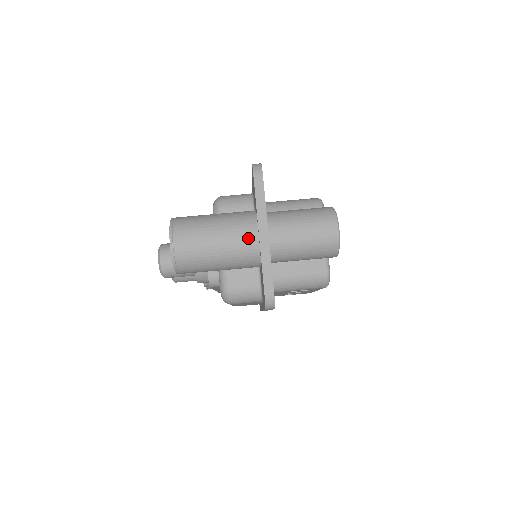
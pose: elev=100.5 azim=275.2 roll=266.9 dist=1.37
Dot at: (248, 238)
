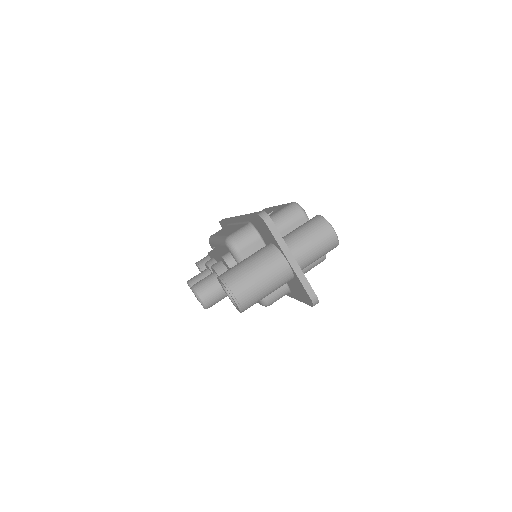
Dot at: (282, 269)
